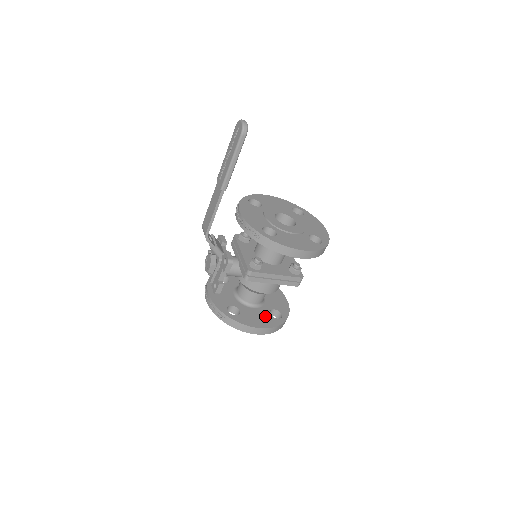
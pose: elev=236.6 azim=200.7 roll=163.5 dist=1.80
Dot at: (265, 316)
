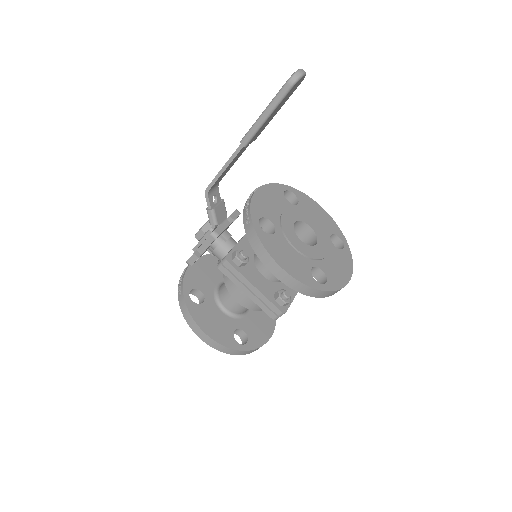
Dot at: (225, 328)
